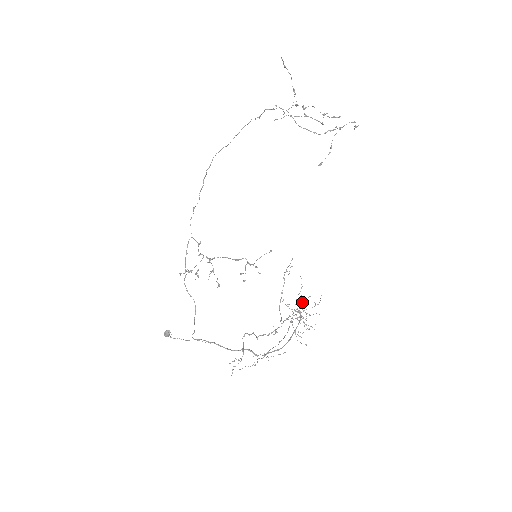
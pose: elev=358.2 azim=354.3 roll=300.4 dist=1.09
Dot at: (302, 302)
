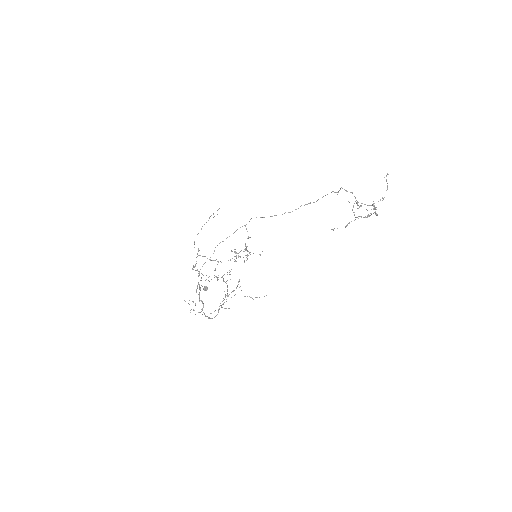
Dot at: (237, 286)
